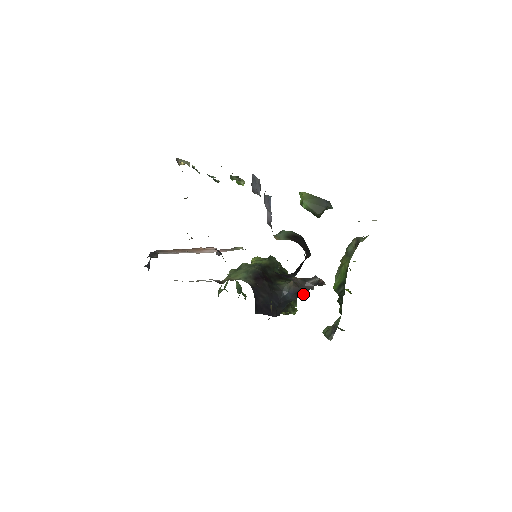
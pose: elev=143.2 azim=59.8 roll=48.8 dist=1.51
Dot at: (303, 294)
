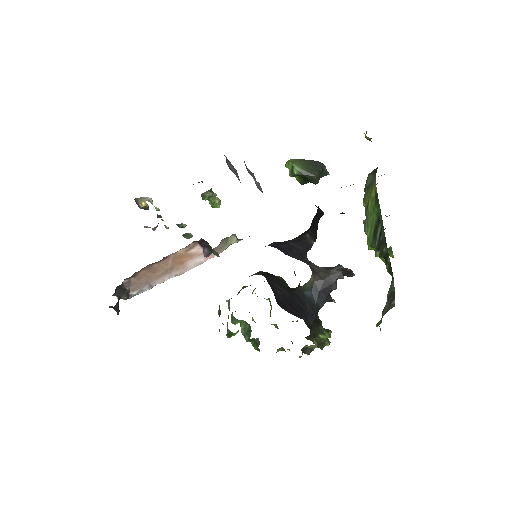
Dot at: (331, 291)
